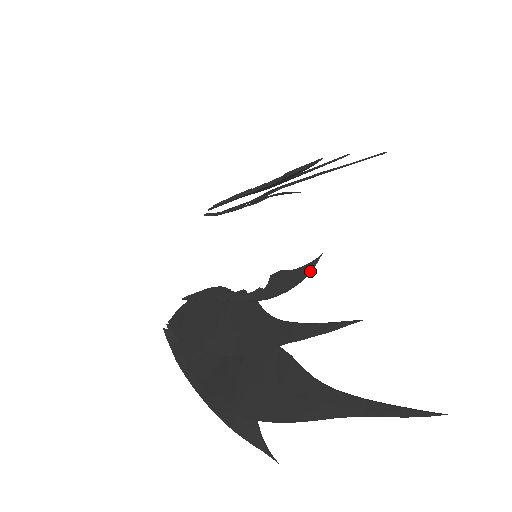
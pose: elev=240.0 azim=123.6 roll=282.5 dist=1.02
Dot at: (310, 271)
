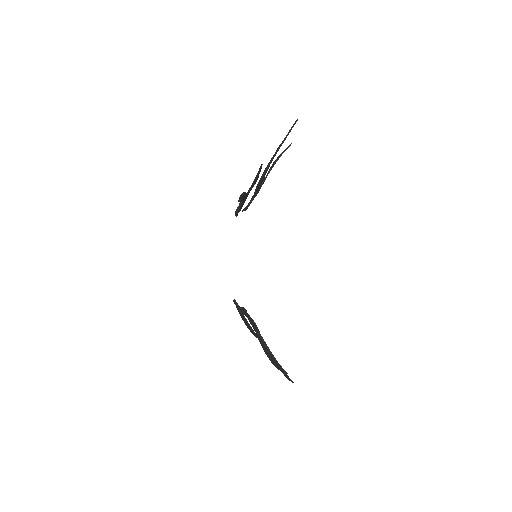
Dot at: (239, 309)
